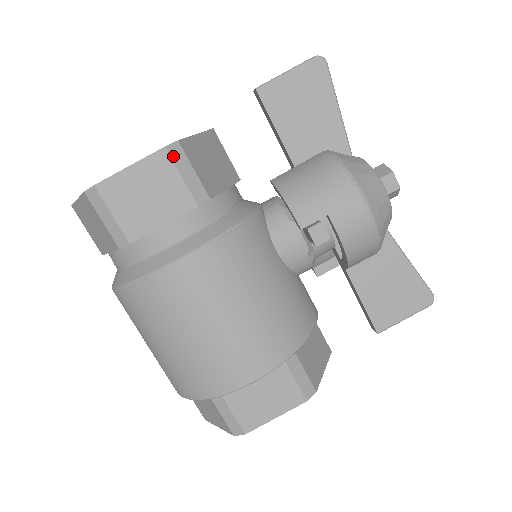
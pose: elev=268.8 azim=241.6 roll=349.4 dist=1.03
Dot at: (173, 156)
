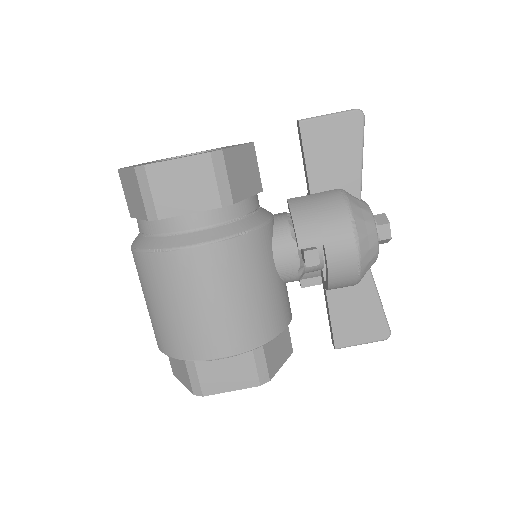
Dot at: (214, 161)
